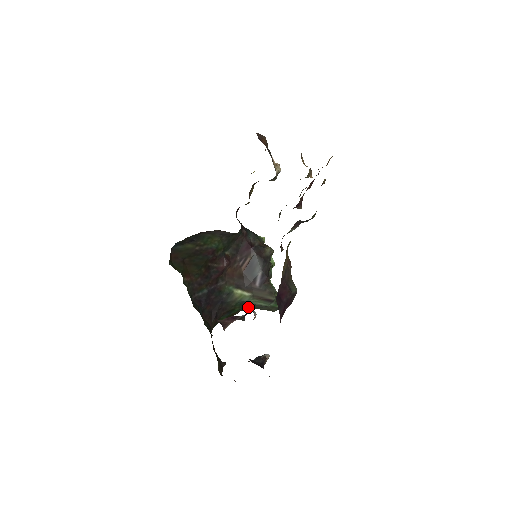
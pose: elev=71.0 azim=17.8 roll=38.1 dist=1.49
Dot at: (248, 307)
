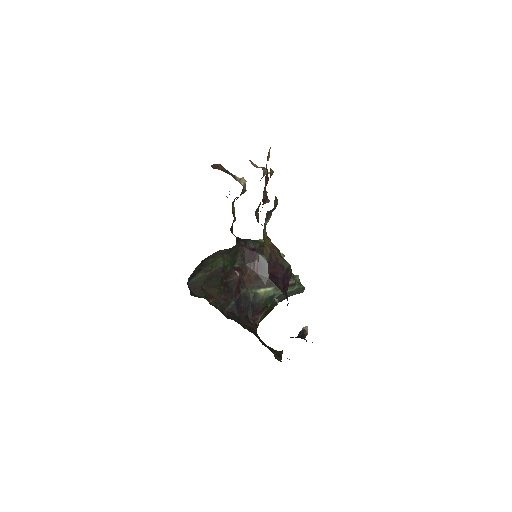
Dot at: (278, 299)
